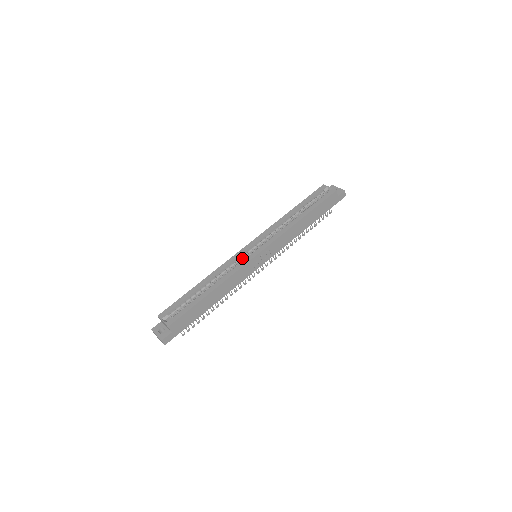
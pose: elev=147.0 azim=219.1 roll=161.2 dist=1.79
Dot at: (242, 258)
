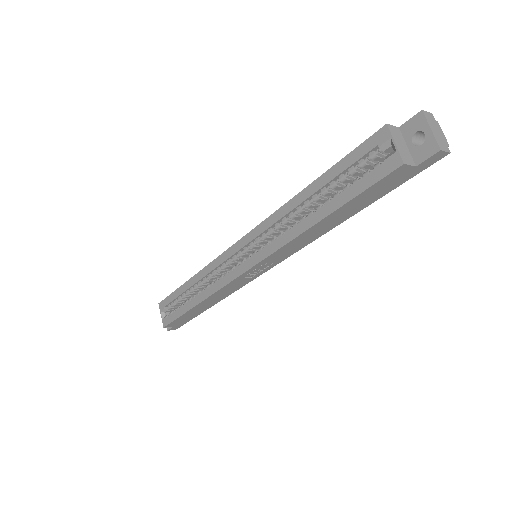
Dot at: (231, 263)
